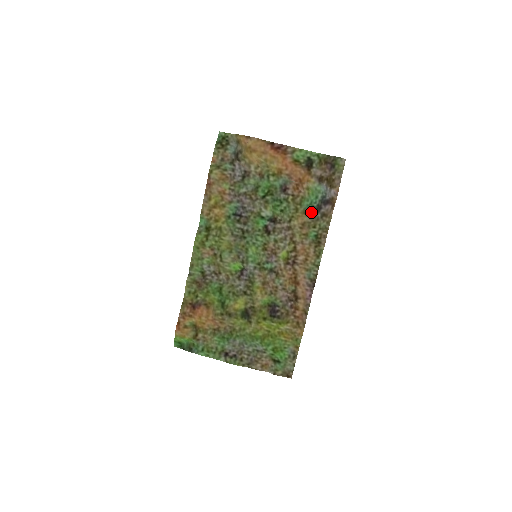
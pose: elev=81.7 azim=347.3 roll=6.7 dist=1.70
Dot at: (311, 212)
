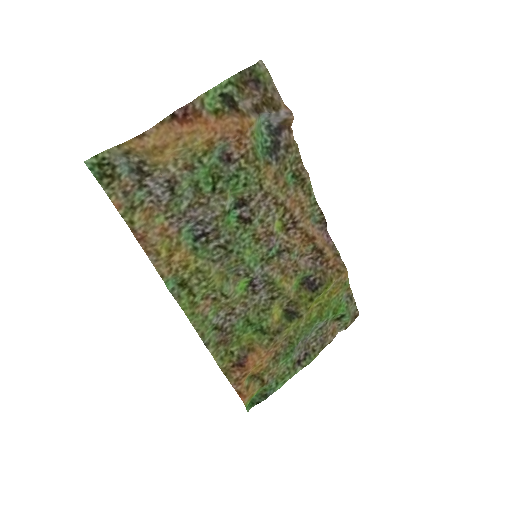
Dot at: (271, 156)
